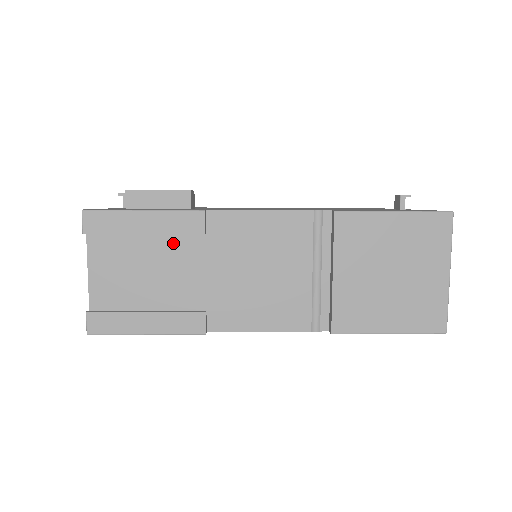
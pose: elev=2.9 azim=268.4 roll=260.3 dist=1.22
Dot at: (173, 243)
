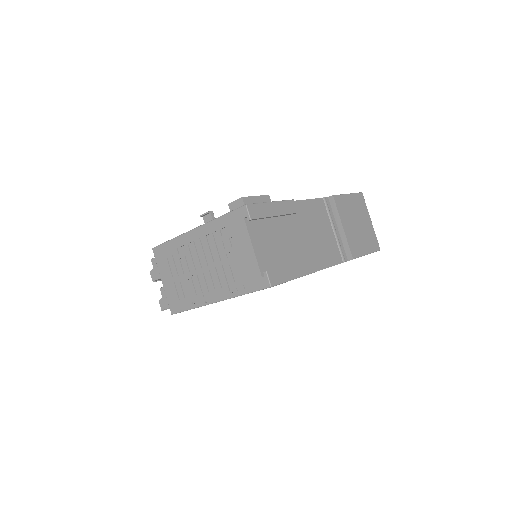
Dot at: (282, 222)
